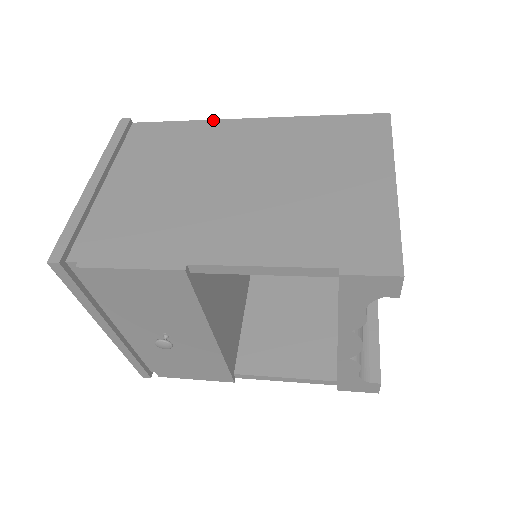
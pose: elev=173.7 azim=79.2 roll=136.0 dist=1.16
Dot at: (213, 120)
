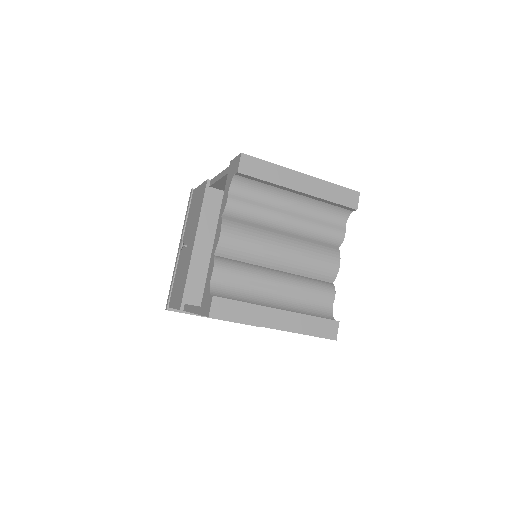
Dot at: occluded
